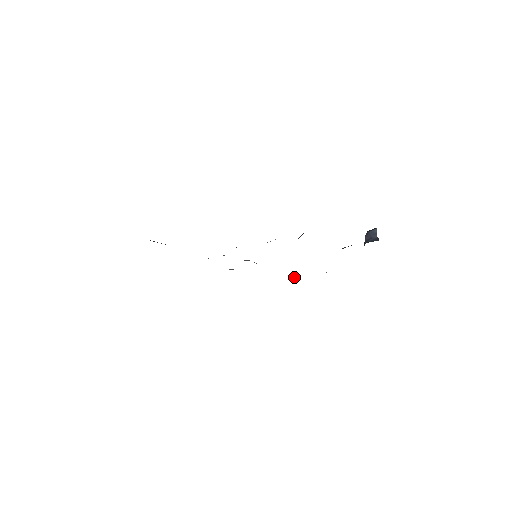
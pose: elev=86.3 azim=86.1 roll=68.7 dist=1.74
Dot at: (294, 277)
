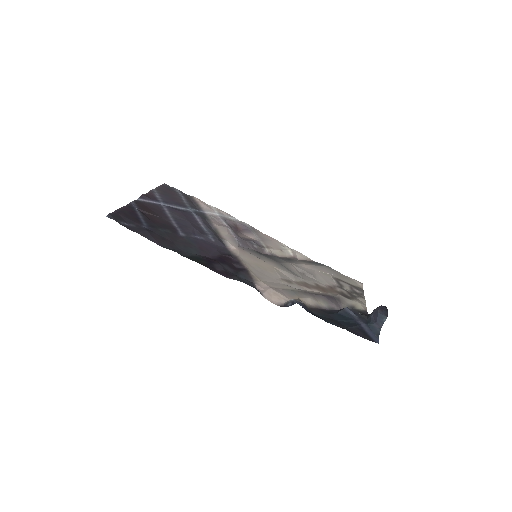
Dot at: (304, 258)
